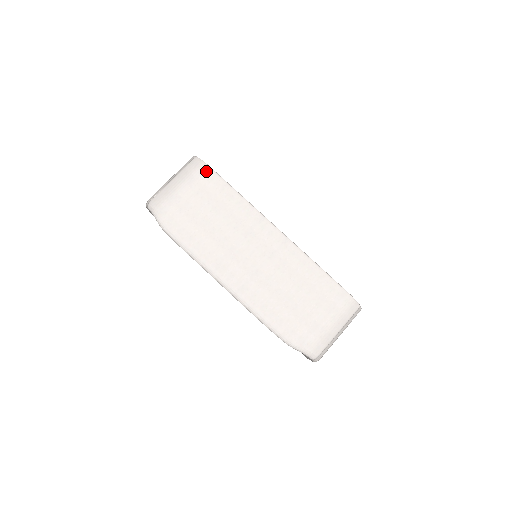
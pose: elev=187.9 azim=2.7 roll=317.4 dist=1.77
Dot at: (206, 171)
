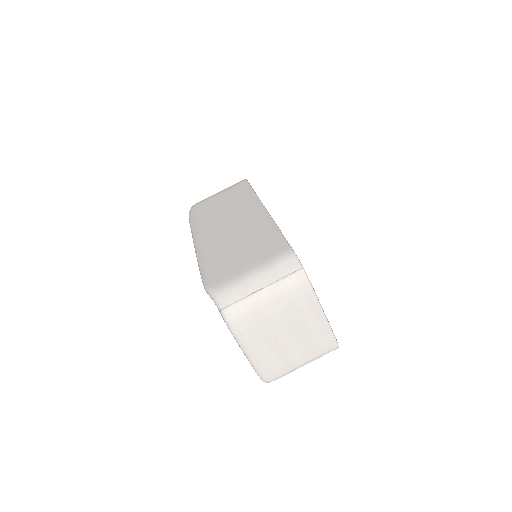
Dot at: (242, 182)
